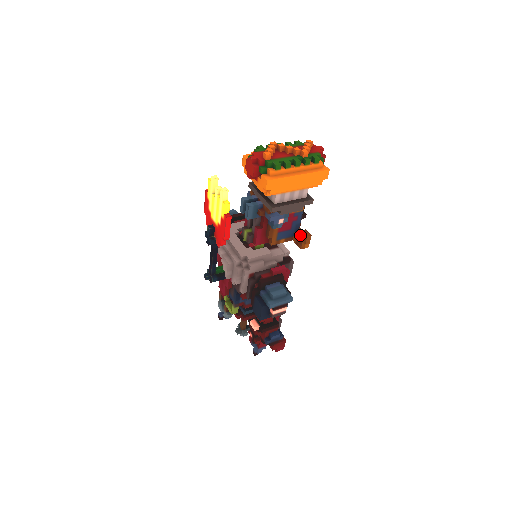
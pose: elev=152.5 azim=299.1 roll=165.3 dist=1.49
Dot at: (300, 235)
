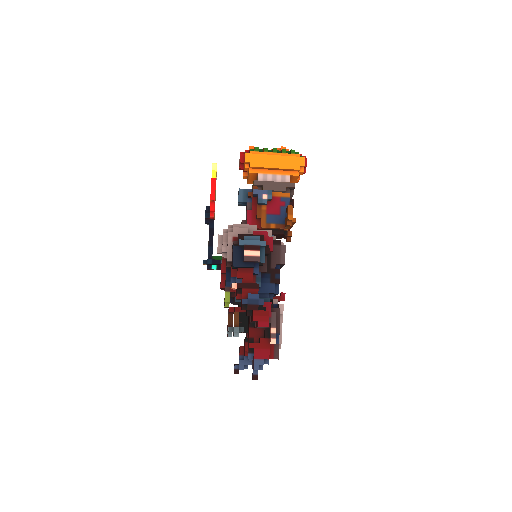
Dot at: occluded
